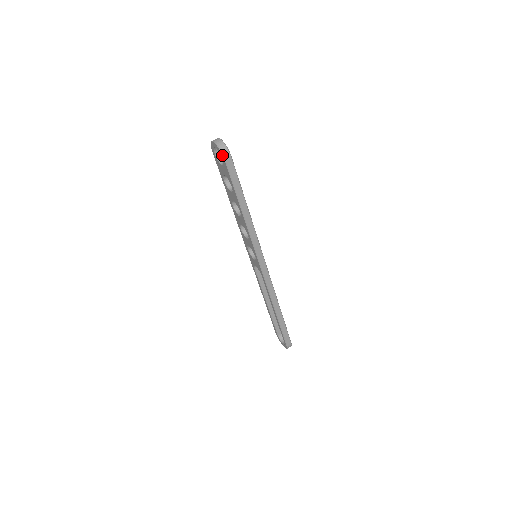
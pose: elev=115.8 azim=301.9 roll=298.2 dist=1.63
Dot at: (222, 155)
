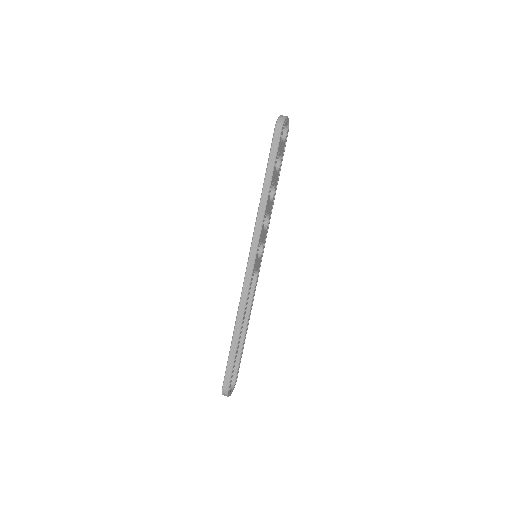
Dot at: (276, 123)
